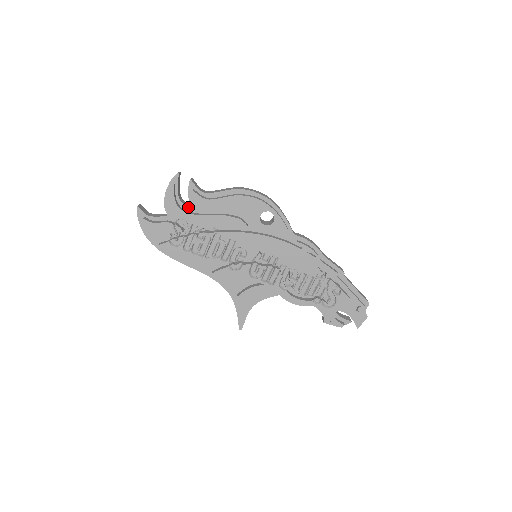
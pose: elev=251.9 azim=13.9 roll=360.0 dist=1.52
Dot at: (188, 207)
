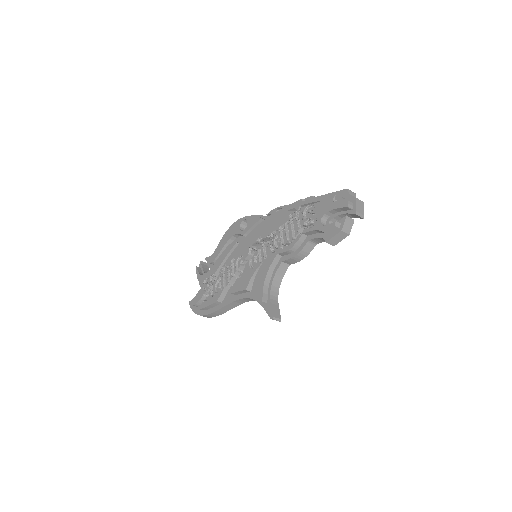
Dot at: occluded
